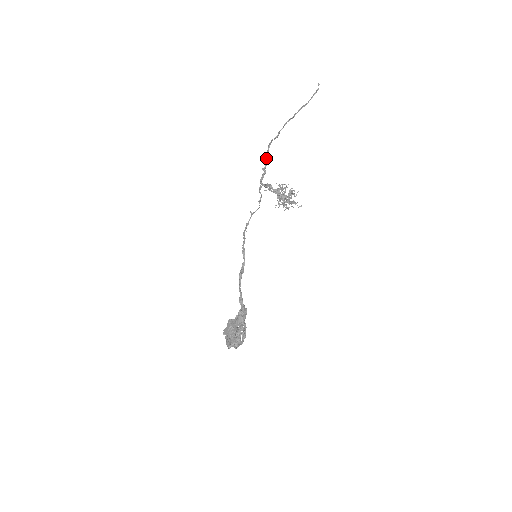
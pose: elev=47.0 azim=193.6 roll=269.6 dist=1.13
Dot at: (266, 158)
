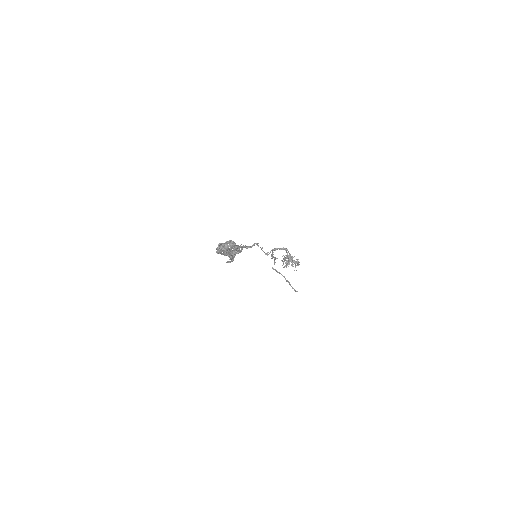
Dot at: (274, 257)
